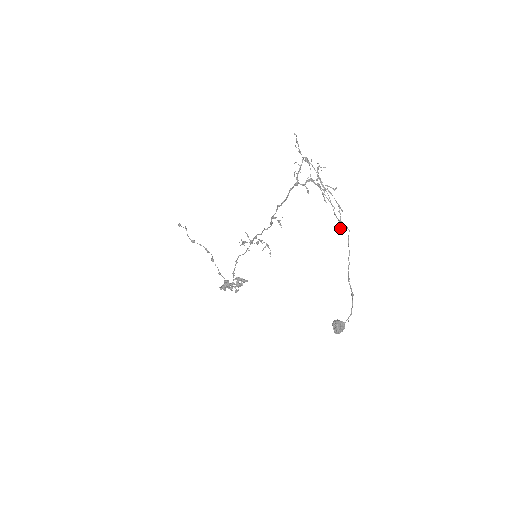
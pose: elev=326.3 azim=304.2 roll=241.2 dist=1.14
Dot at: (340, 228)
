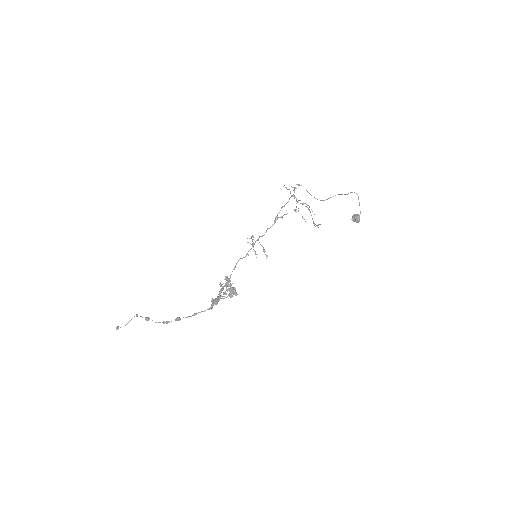
Dot at: (320, 224)
